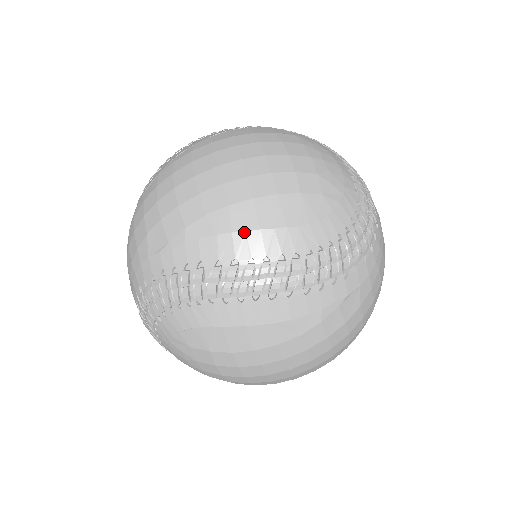
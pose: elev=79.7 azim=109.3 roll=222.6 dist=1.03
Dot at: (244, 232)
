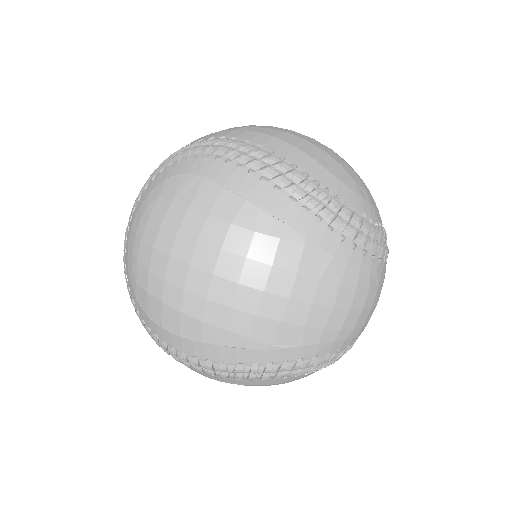
Dot at: (283, 141)
